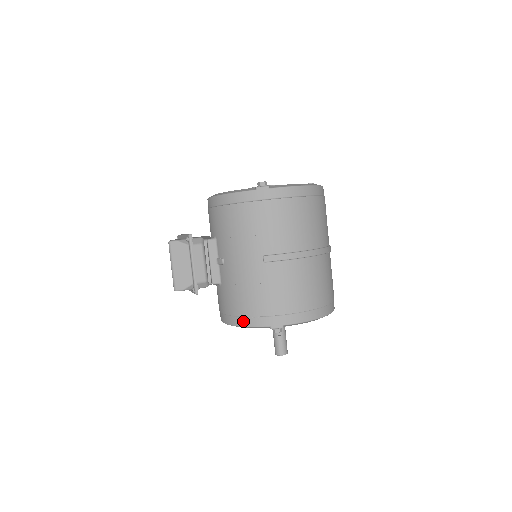
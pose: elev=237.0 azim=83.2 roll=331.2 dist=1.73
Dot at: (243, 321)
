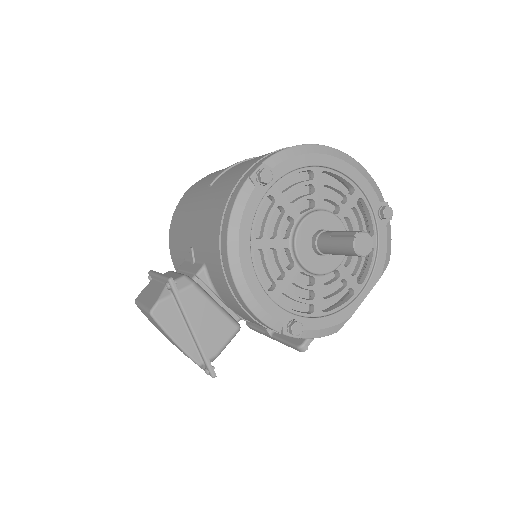
Dot at: (225, 220)
